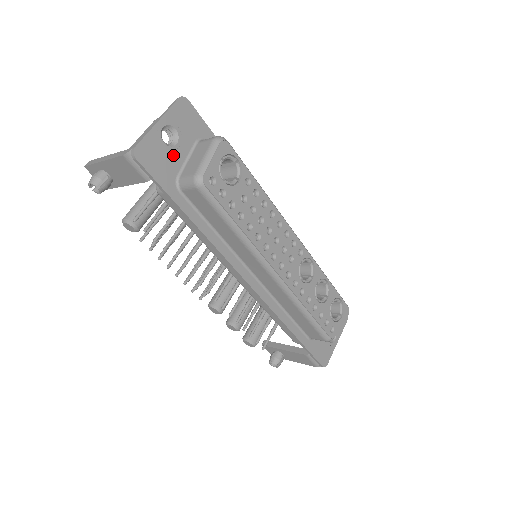
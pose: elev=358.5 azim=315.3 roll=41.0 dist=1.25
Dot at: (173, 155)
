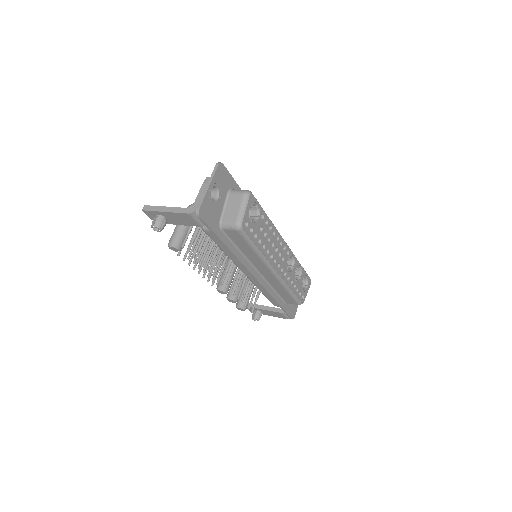
Dot at: (217, 206)
